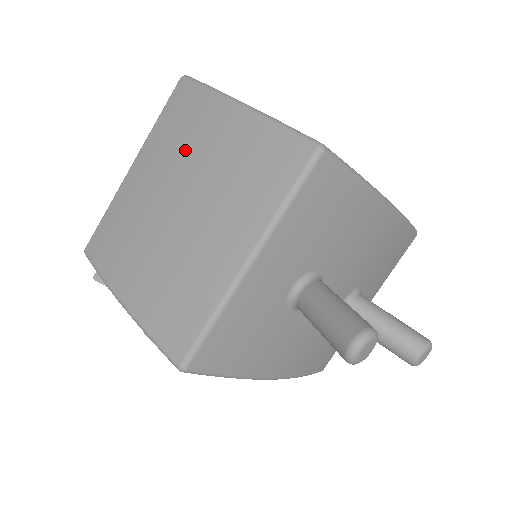
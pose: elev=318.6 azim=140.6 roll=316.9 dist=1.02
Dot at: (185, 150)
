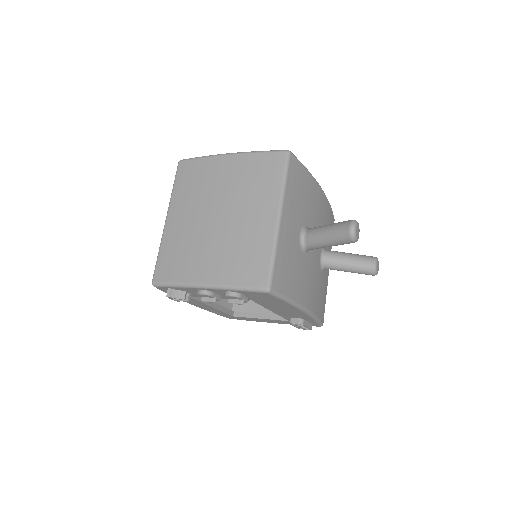
Dot at: (206, 189)
